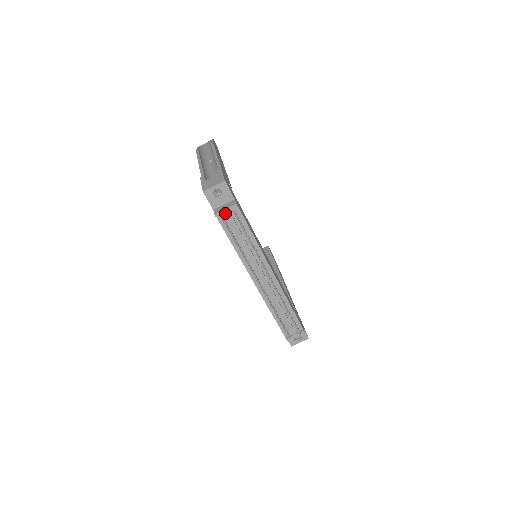
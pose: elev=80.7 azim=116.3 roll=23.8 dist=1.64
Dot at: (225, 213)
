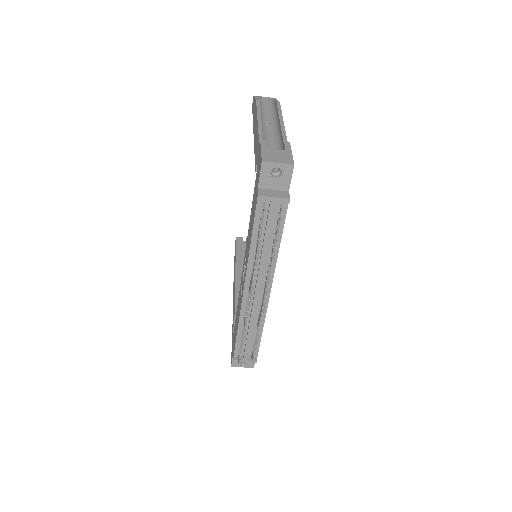
Dot at: (271, 201)
